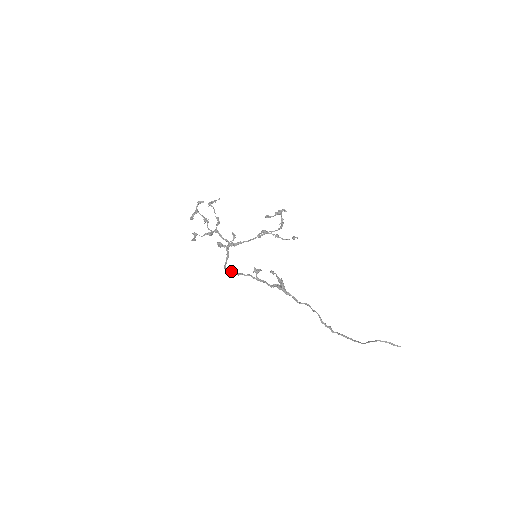
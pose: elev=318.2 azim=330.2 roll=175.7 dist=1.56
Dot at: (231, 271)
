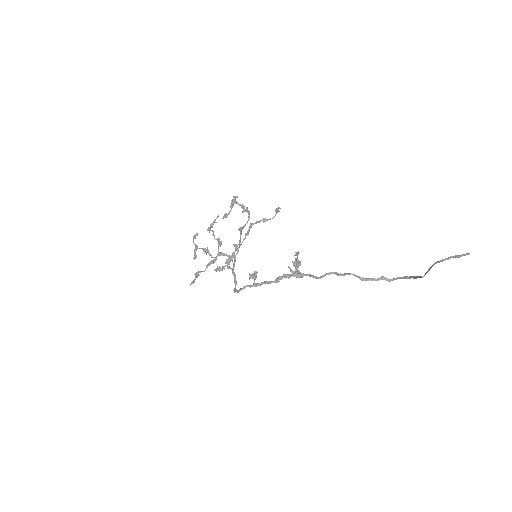
Dot at: (234, 291)
